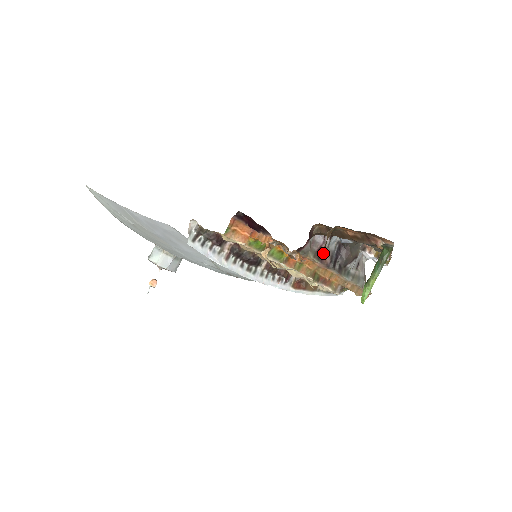
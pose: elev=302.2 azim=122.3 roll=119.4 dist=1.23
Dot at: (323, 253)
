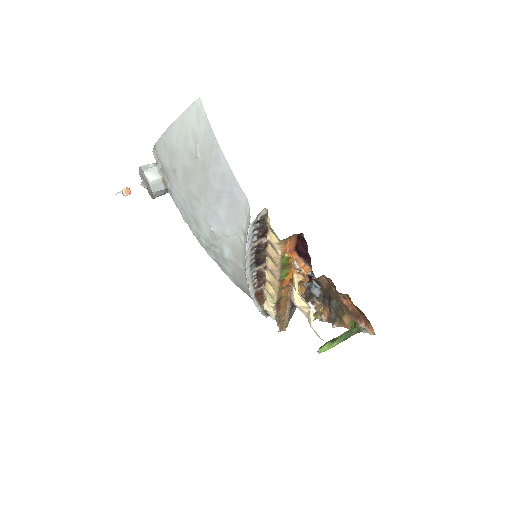
Dot at: occluded
